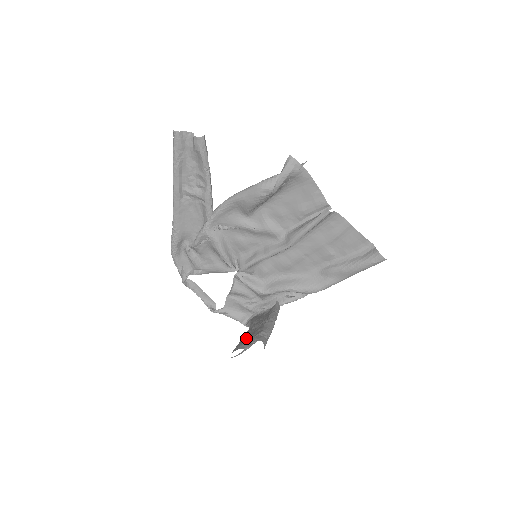
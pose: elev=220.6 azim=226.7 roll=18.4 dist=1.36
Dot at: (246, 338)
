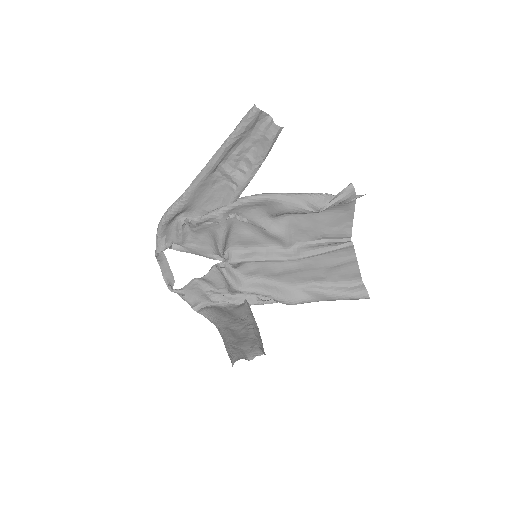
Dot at: (239, 343)
